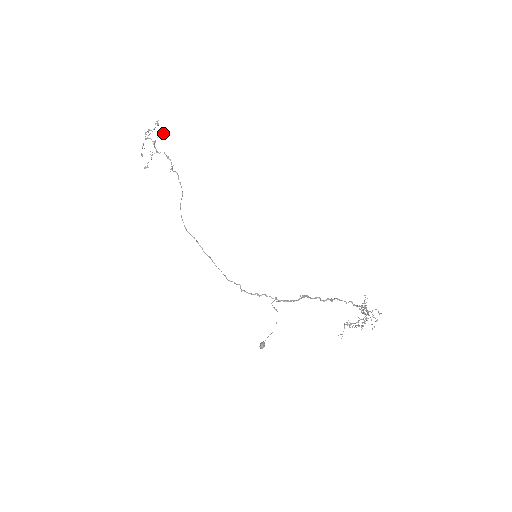
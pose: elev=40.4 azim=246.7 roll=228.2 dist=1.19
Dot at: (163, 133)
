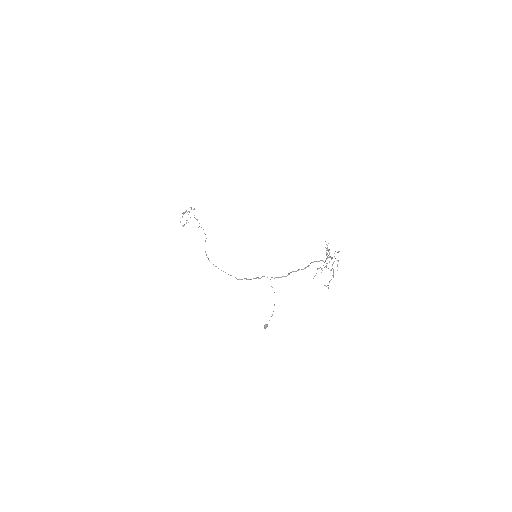
Dot at: occluded
